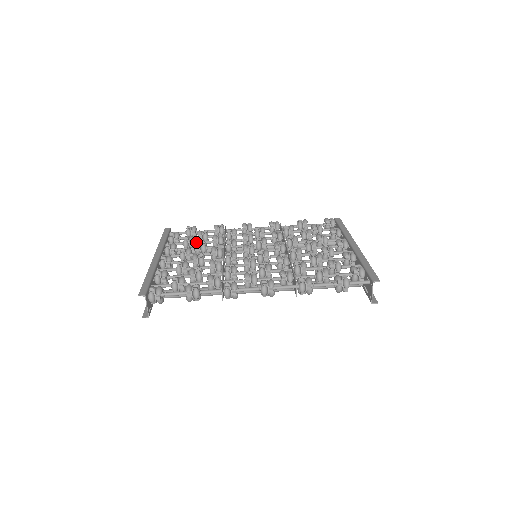
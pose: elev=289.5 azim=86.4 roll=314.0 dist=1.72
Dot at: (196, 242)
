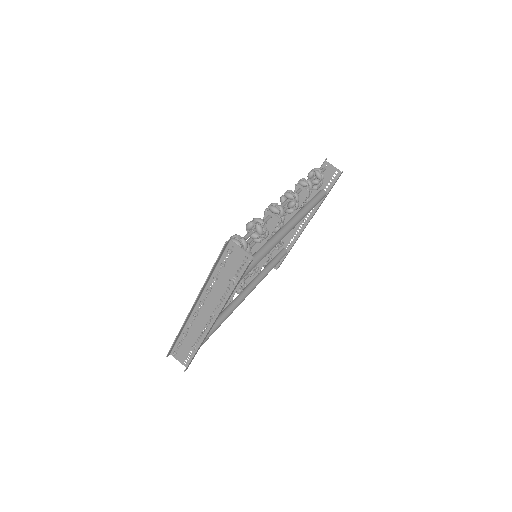
Dot at: occluded
